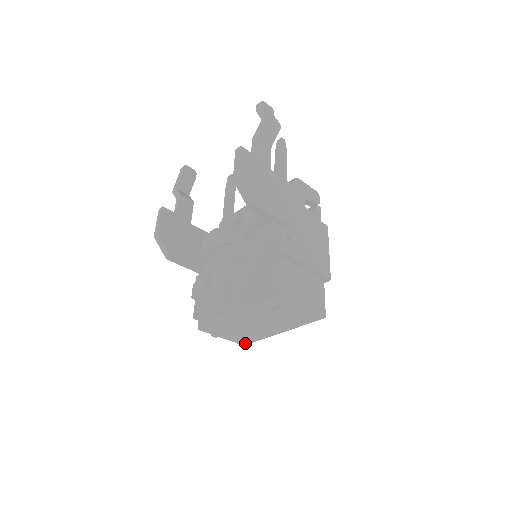
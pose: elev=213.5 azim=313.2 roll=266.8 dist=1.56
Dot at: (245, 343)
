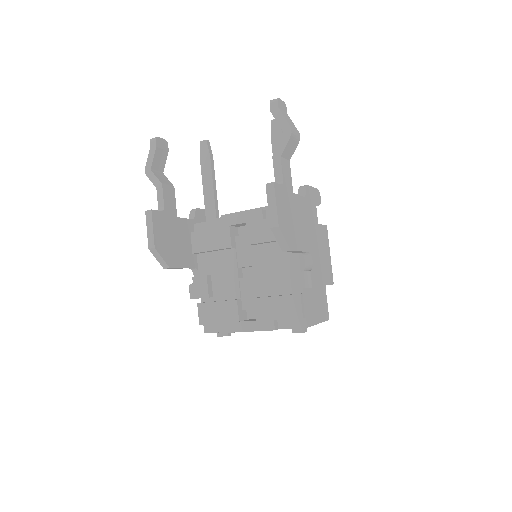
Dot at: occluded
